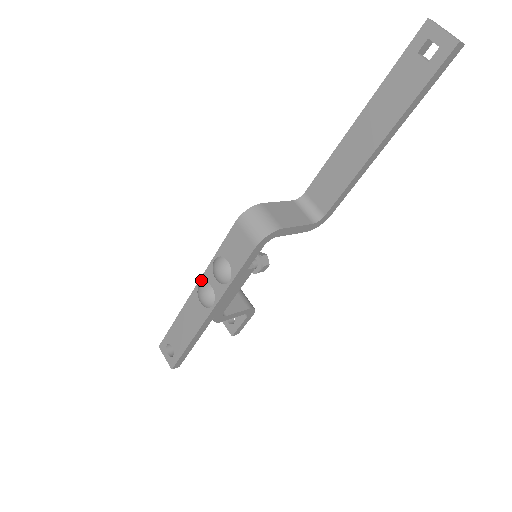
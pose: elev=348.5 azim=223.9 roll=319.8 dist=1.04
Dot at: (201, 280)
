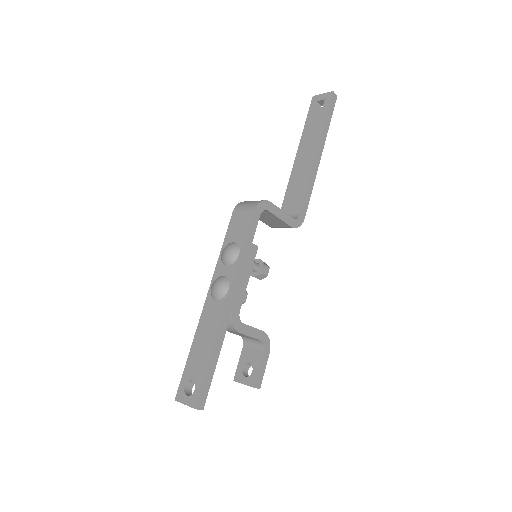
Dot at: (212, 281)
